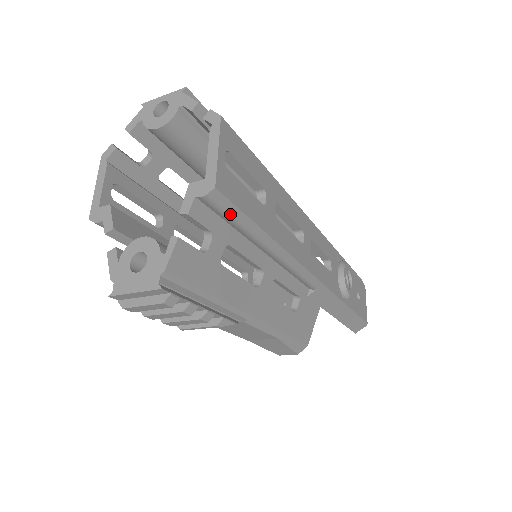
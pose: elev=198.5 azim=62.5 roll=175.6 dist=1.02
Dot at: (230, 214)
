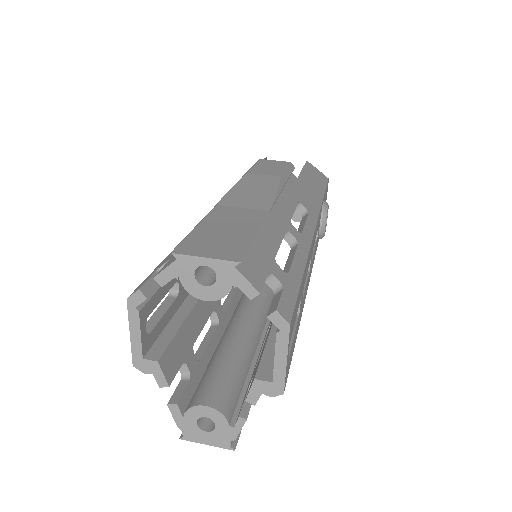
Dot at: occluded
